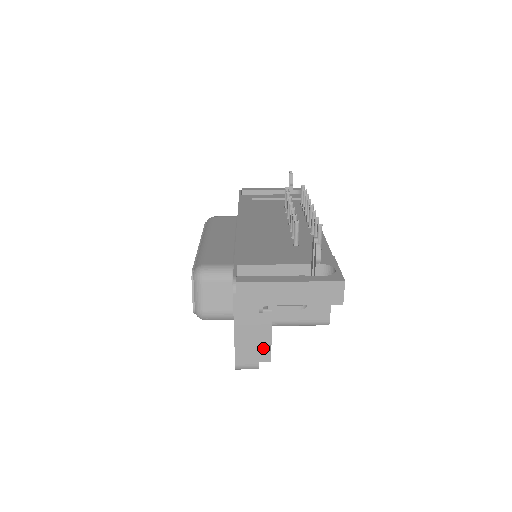
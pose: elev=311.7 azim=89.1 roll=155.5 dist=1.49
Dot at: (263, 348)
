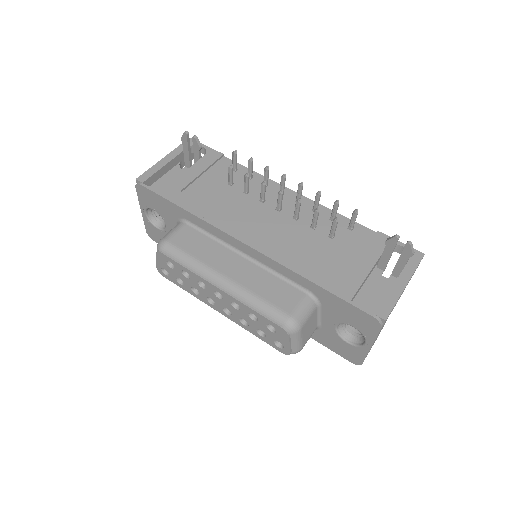
Dot at: occluded
